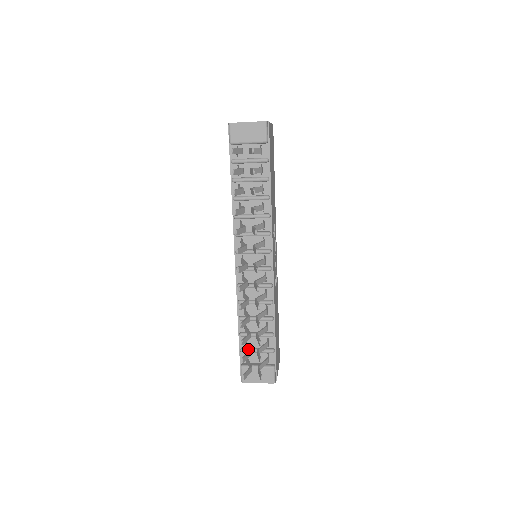
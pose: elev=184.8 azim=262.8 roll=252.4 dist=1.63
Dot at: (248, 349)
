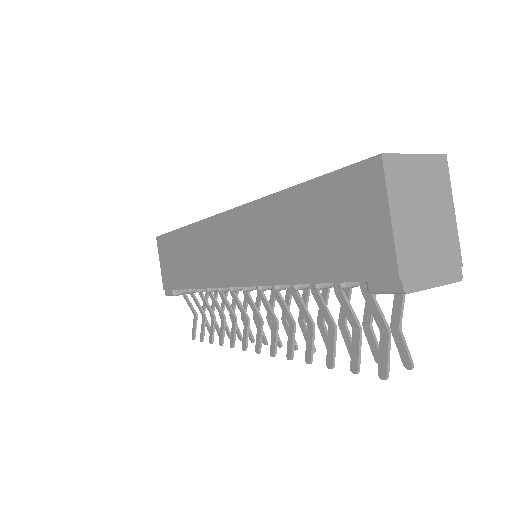
Dot at: (199, 309)
